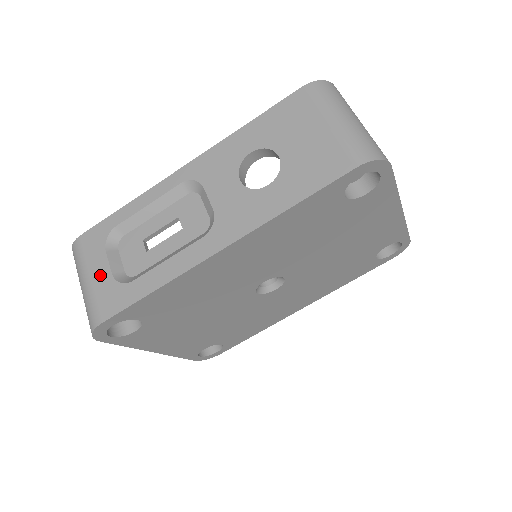
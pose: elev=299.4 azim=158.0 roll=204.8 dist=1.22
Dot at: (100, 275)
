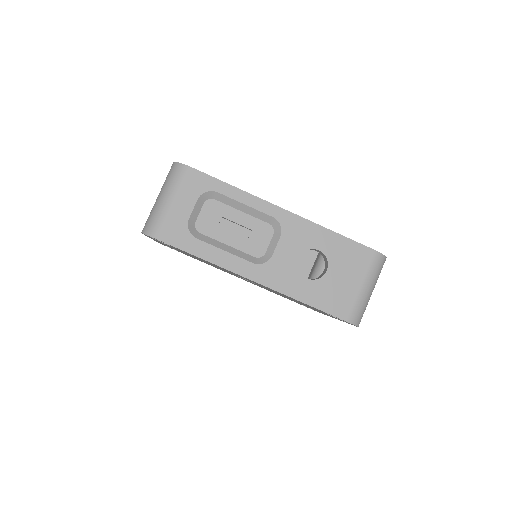
Dot at: (182, 210)
